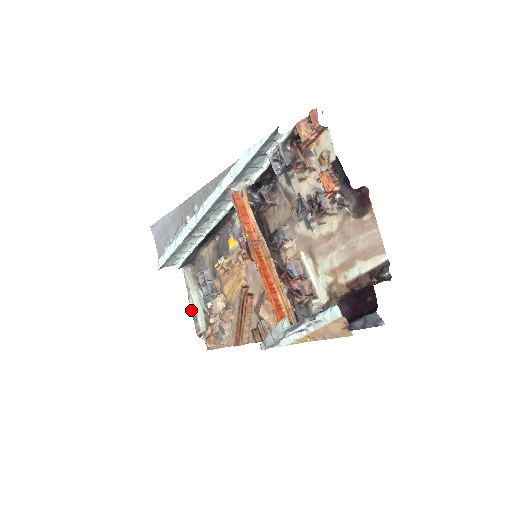
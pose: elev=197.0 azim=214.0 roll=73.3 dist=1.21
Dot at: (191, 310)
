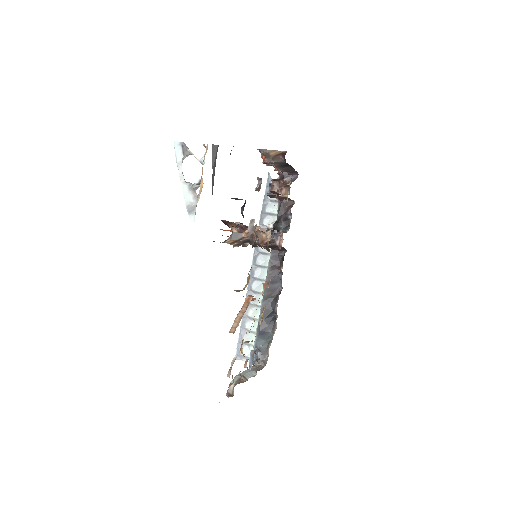
Dot at: occluded
